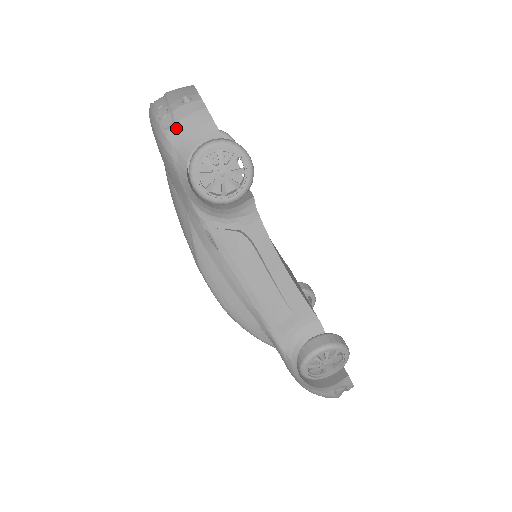
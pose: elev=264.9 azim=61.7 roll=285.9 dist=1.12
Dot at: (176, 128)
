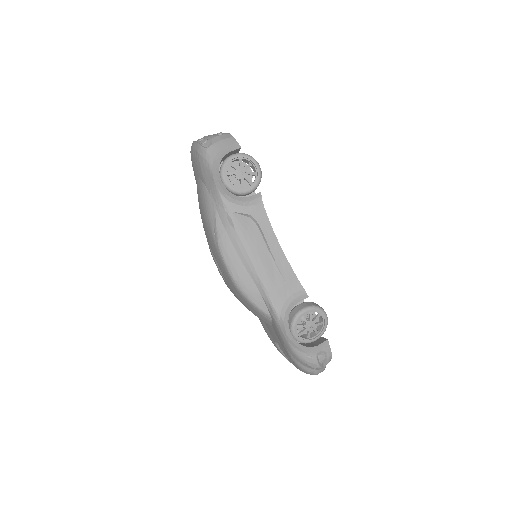
Dot at: (213, 146)
